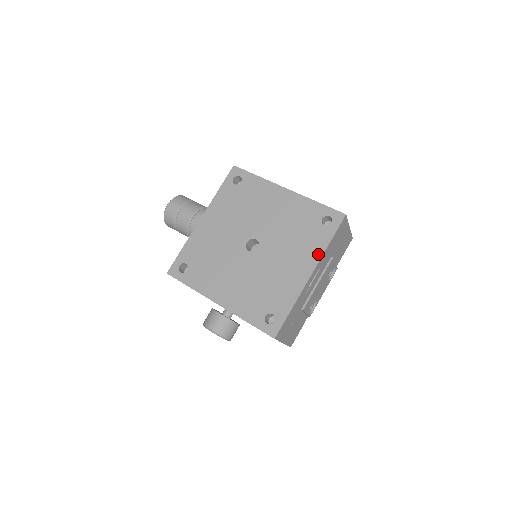
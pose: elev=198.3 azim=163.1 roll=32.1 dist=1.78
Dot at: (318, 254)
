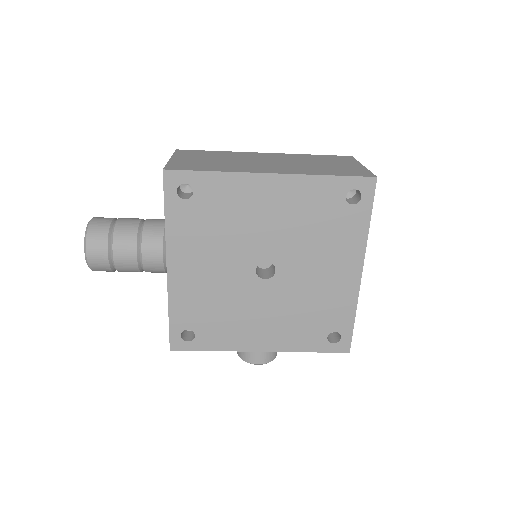
Dot at: (360, 245)
